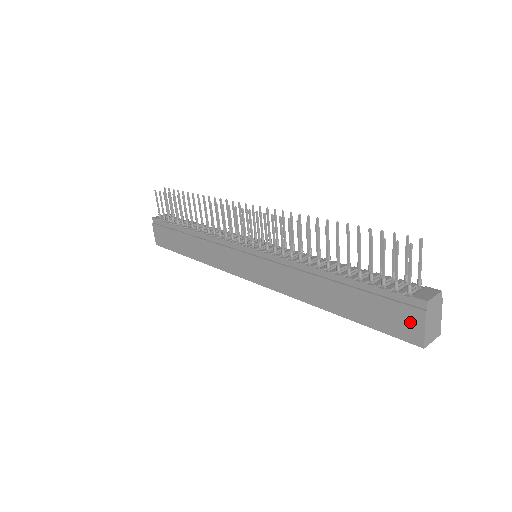
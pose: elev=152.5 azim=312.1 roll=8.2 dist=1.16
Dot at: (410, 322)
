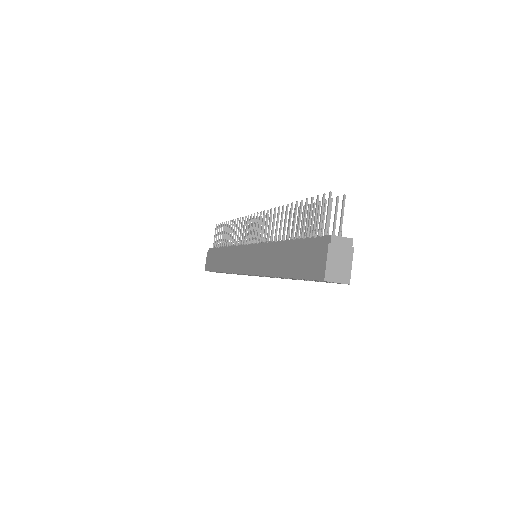
Dot at: (320, 259)
